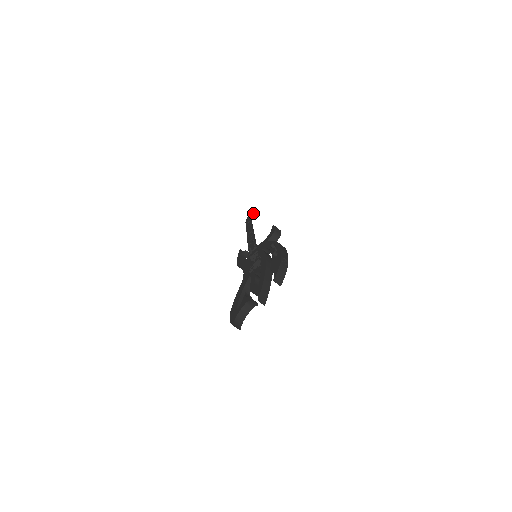
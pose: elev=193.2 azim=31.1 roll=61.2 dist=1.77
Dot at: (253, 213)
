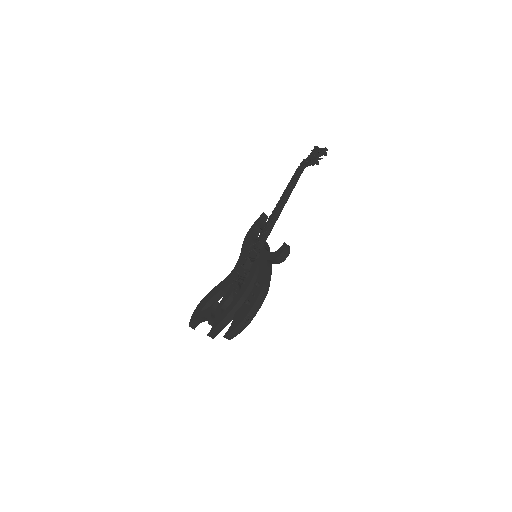
Dot at: (311, 162)
